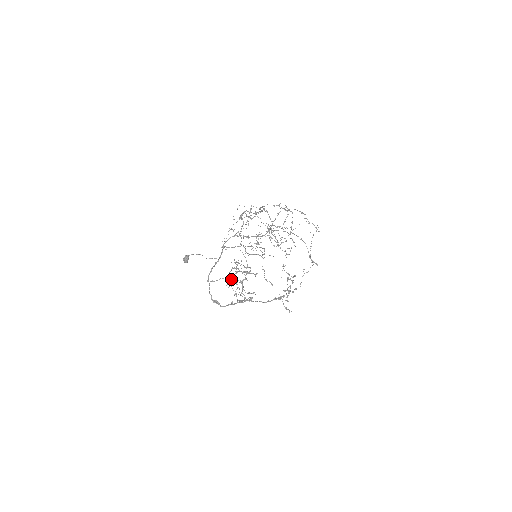
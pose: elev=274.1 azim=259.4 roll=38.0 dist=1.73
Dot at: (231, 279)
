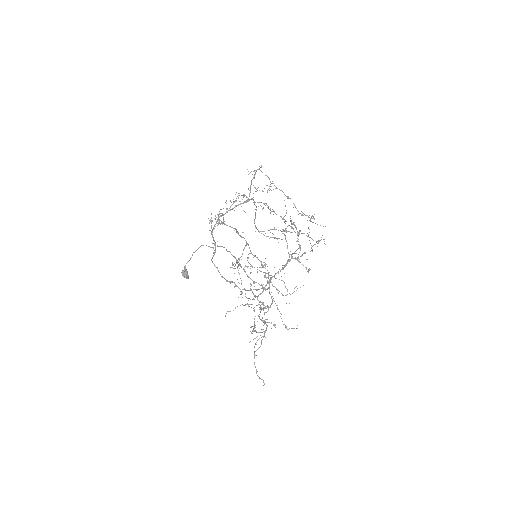
Dot at: occluded
